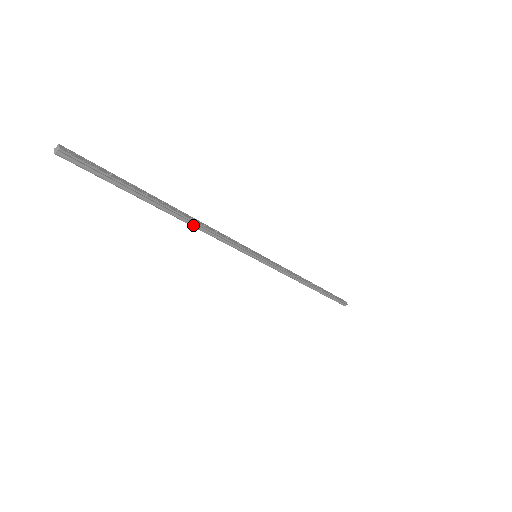
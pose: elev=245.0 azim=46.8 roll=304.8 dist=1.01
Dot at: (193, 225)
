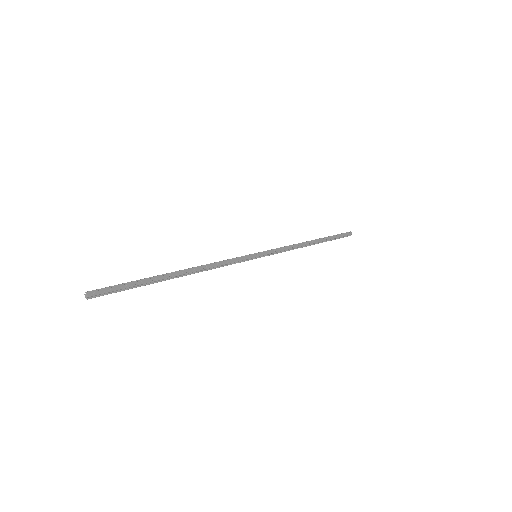
Dot at: (198, 272)
